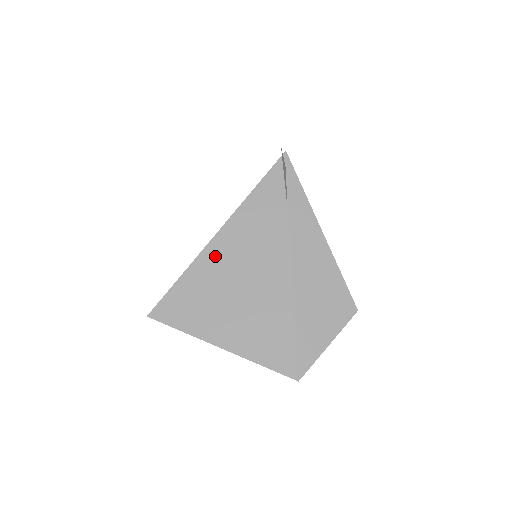
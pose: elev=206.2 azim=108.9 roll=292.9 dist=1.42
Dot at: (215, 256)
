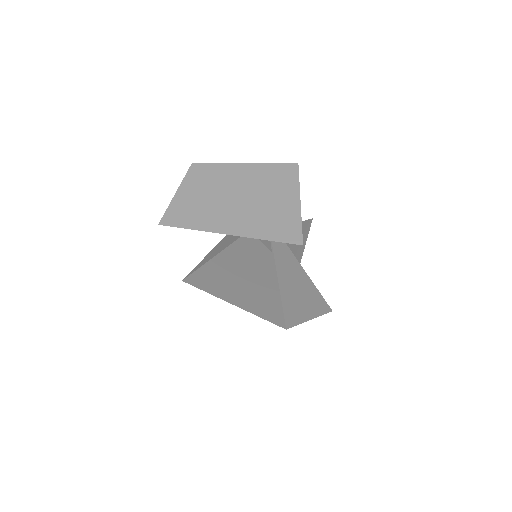
Dot at: (219, 266)
